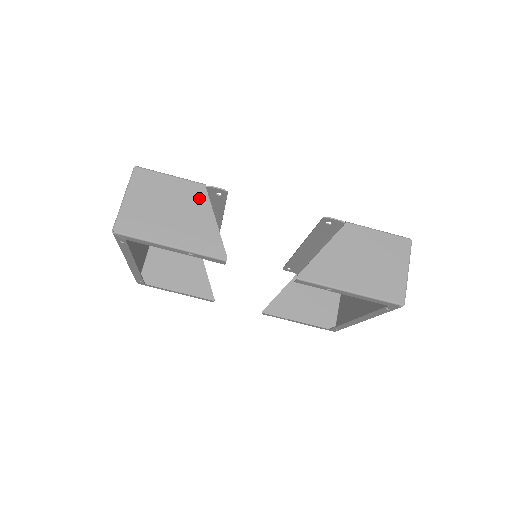
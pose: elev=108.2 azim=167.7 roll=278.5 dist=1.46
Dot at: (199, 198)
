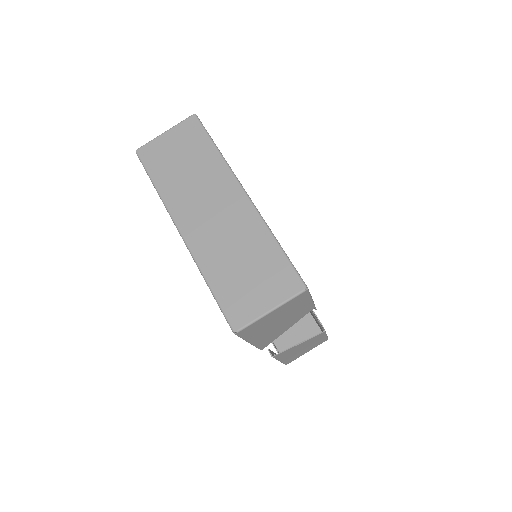
Dot at: (301, 316)
